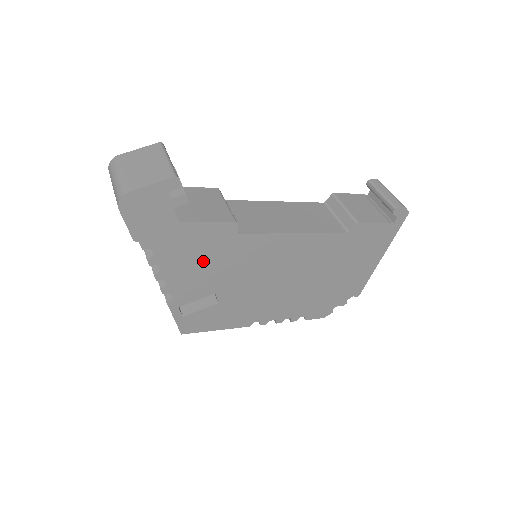
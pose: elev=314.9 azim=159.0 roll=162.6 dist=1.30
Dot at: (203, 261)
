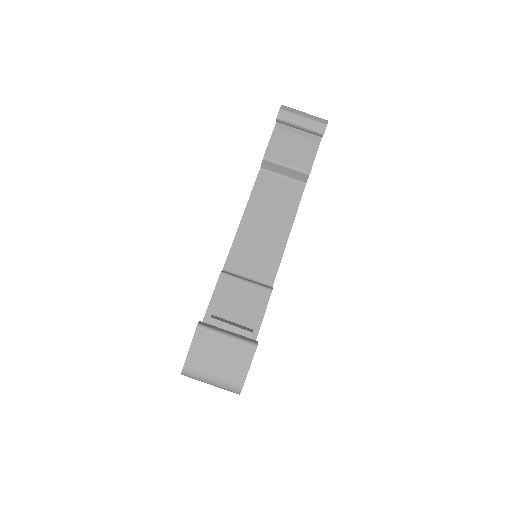
Dot at: occluded
